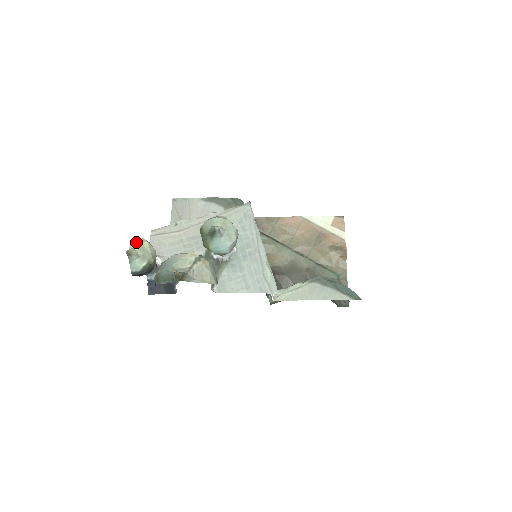
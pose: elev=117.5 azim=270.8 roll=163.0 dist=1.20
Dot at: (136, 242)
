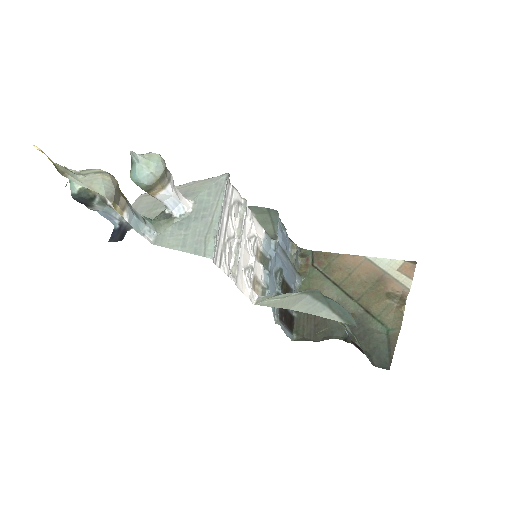
Dot at: occluded
